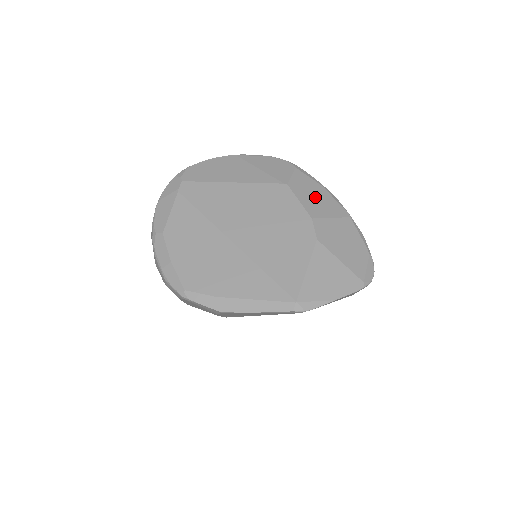
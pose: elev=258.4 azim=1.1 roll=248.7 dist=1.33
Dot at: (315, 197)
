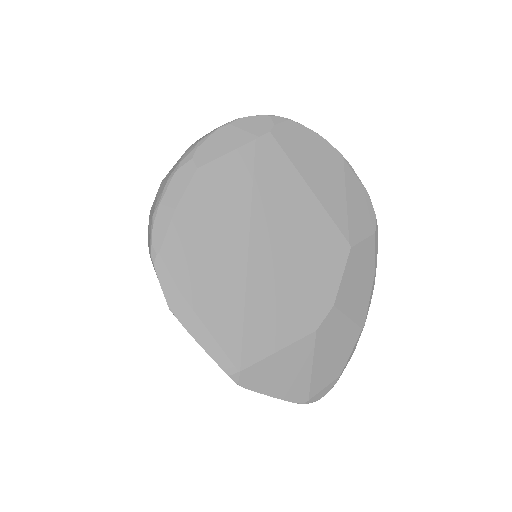
Dot at: (358, 283)
